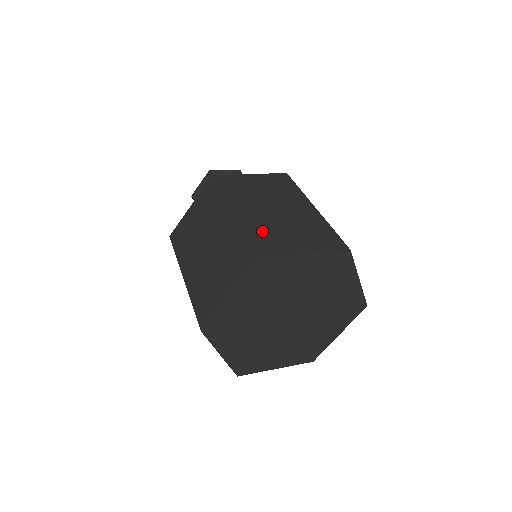
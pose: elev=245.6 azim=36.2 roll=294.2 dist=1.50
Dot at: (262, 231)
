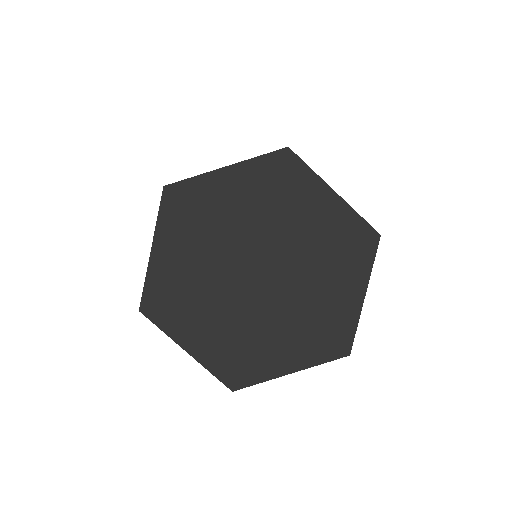
Dot at: occluded
